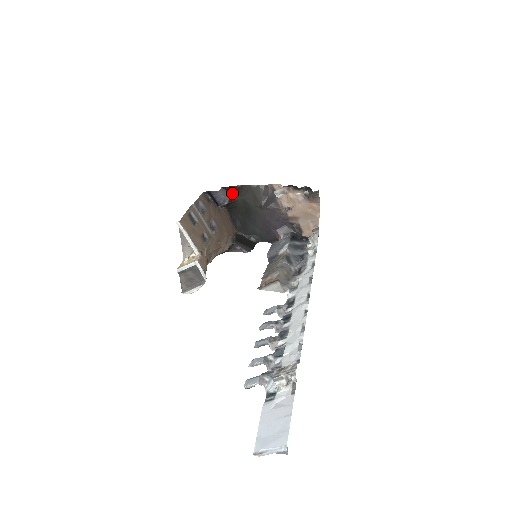
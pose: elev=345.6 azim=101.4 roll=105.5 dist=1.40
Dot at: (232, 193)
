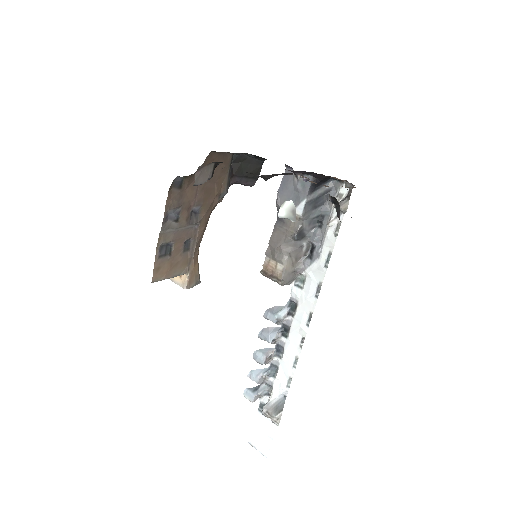
Dot at: (215, 162)
